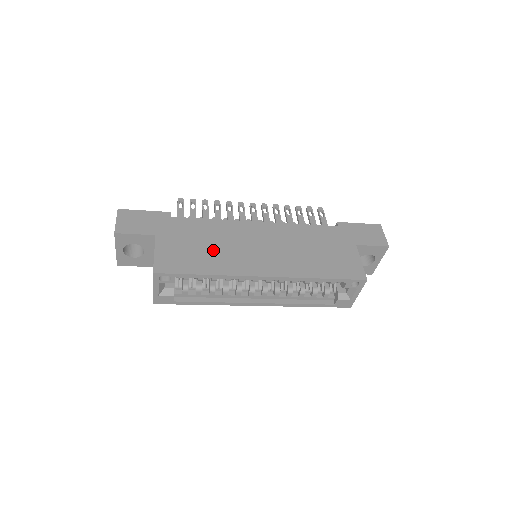
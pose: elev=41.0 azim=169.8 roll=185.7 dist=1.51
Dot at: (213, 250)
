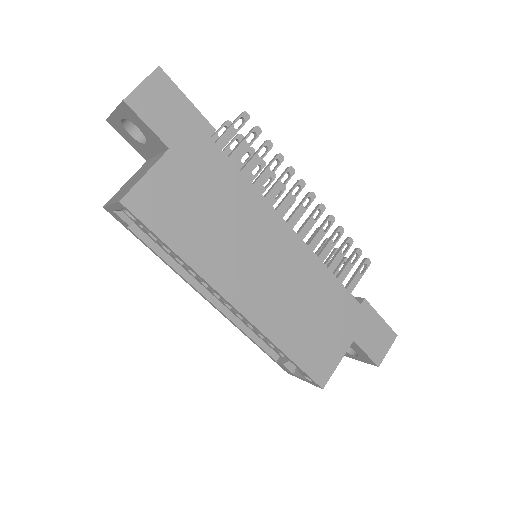
Dot at: (214, 227)
